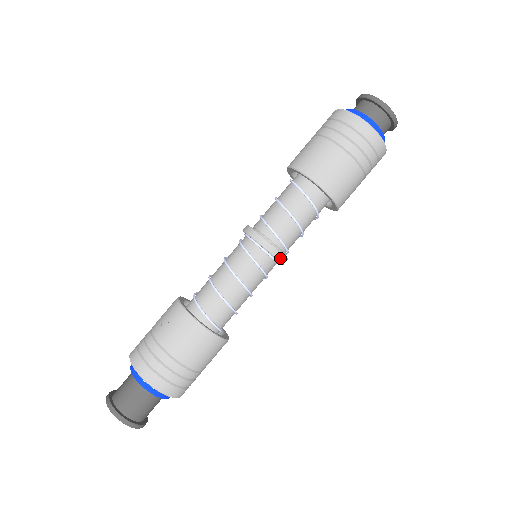
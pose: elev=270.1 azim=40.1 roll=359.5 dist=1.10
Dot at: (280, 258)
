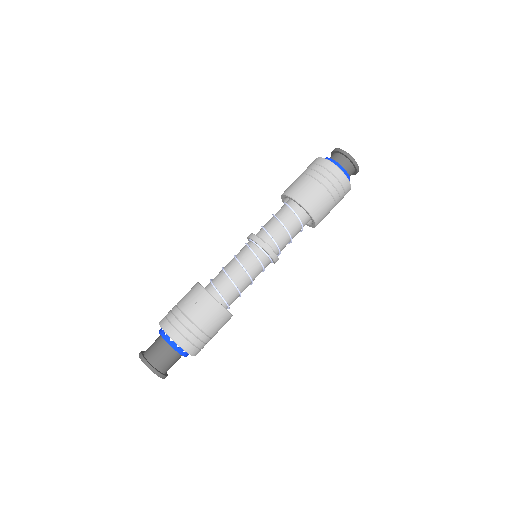
Dot at: (276, 261)
